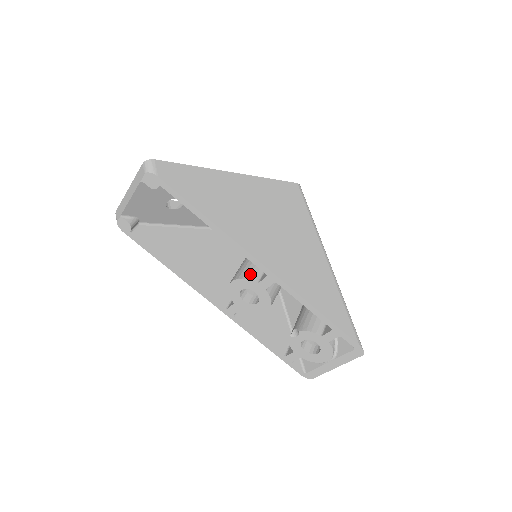
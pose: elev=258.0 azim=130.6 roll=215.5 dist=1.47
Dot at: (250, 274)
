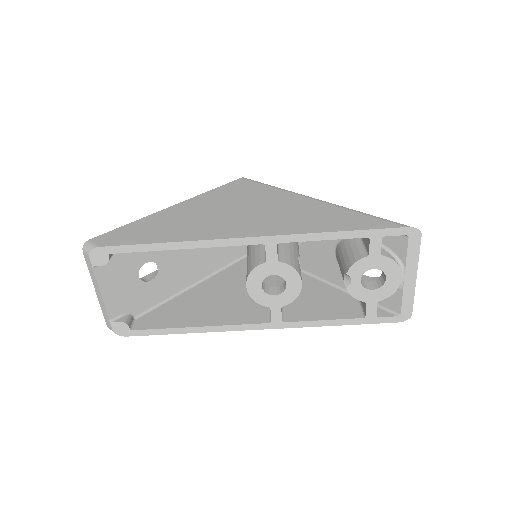
Dot at: (254, 263)
